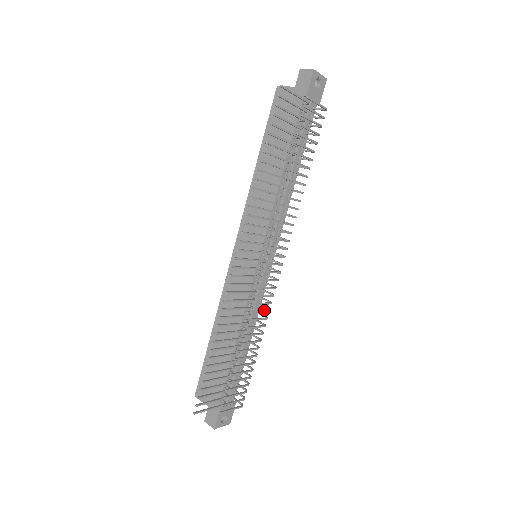
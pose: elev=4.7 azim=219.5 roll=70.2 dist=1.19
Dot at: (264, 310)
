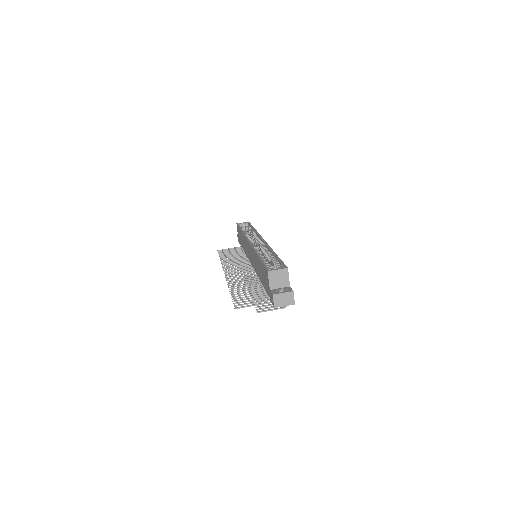
Dot at: occluded
